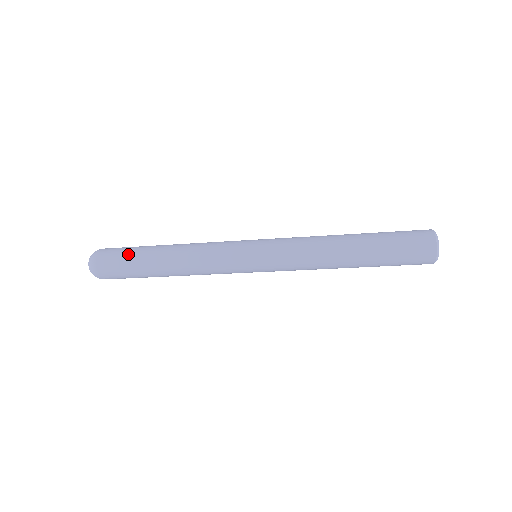
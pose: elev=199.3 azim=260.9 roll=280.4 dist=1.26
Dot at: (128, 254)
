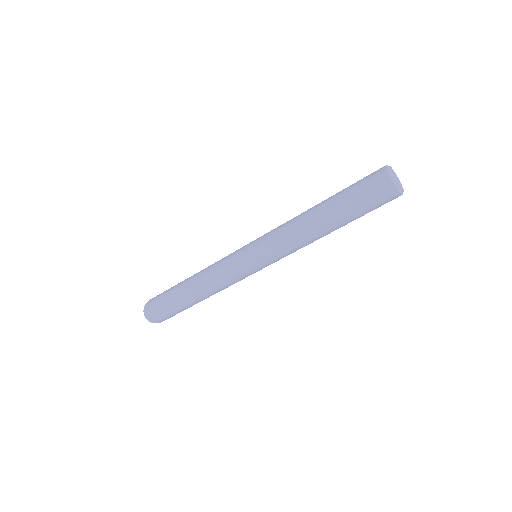
Dot at: (168, 289)
